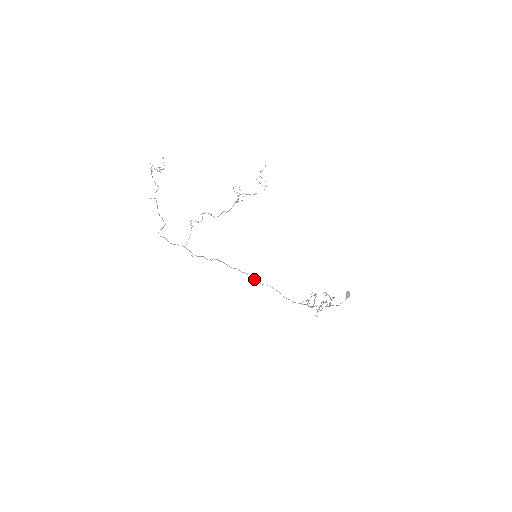
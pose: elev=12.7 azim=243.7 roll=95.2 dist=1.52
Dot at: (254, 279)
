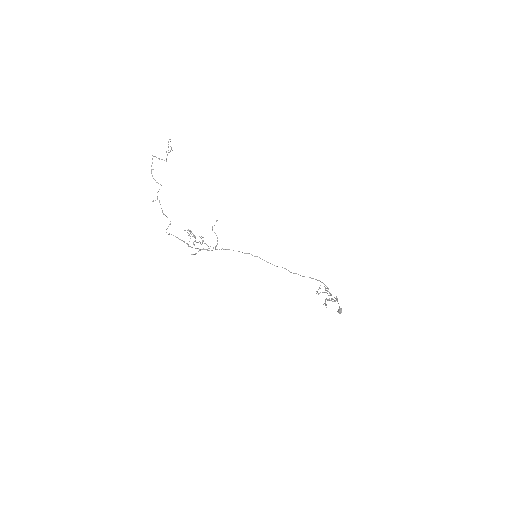
Dot at: (268, 262)
